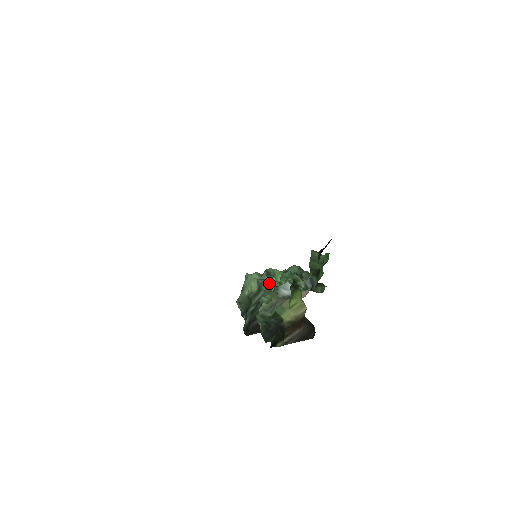
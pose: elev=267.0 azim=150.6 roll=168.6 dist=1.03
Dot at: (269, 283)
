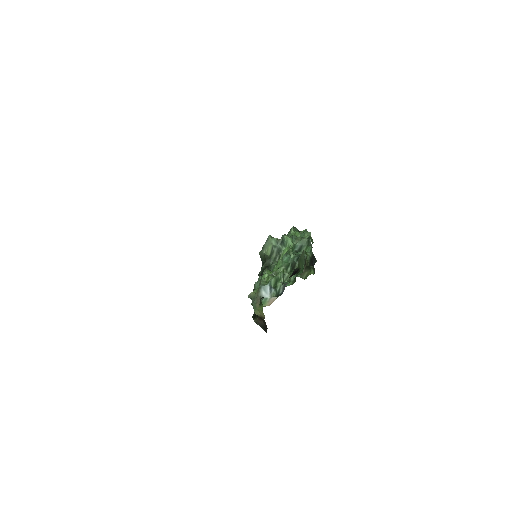
Dot at: (279, 252)
